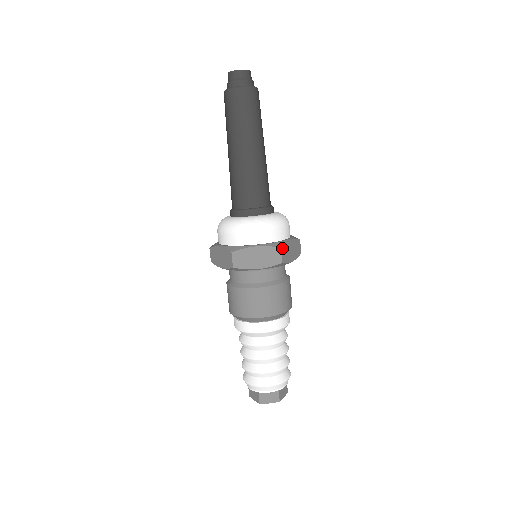
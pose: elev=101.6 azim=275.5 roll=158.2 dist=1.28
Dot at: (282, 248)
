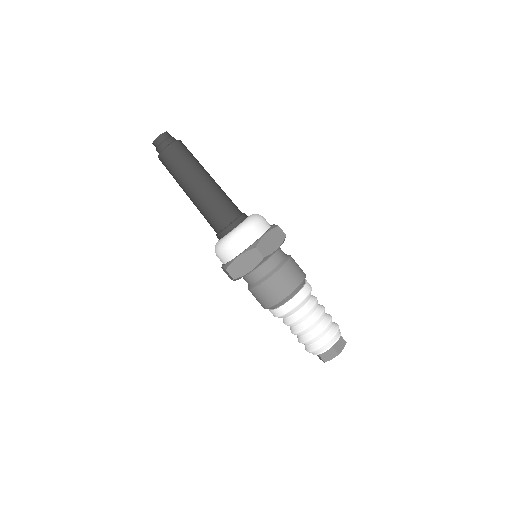
Dot at: (278, 227)
